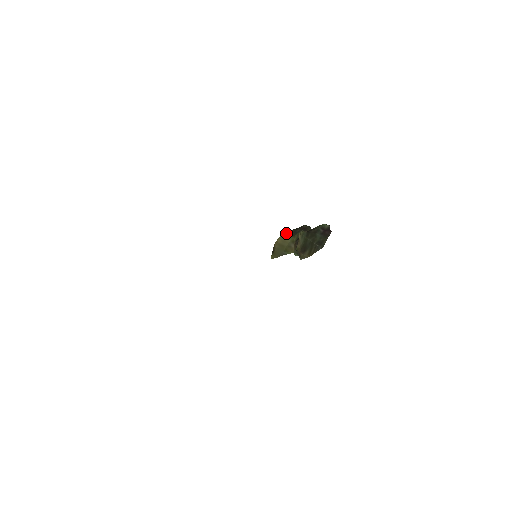
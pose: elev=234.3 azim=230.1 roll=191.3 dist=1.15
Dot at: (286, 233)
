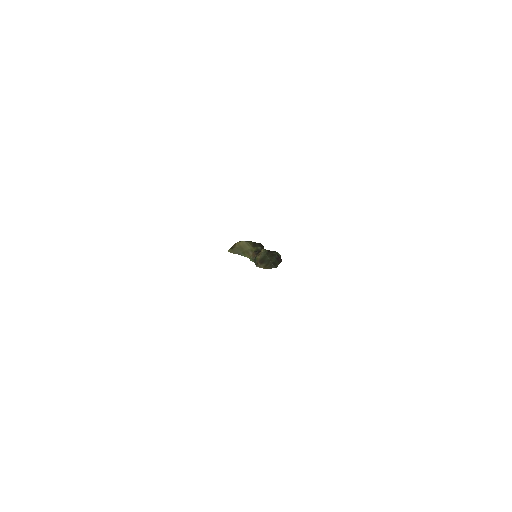
Dot at: (249, 242)
